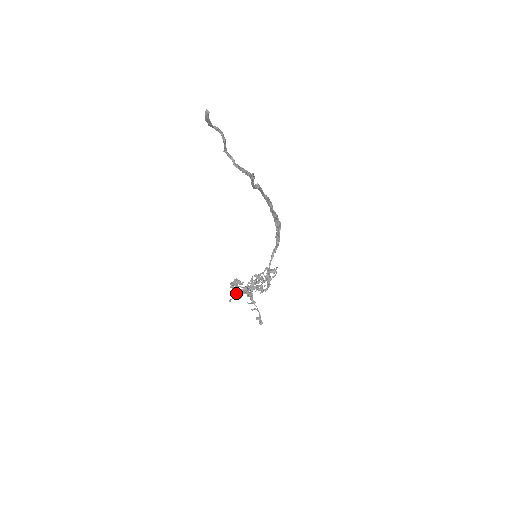
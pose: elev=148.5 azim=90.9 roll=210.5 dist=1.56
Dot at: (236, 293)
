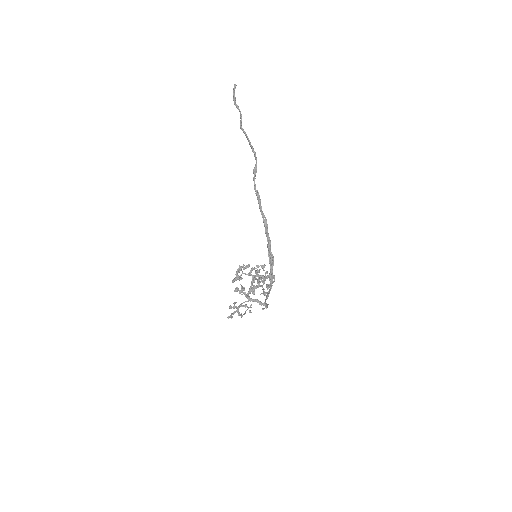
Dot at: (235, 312)
